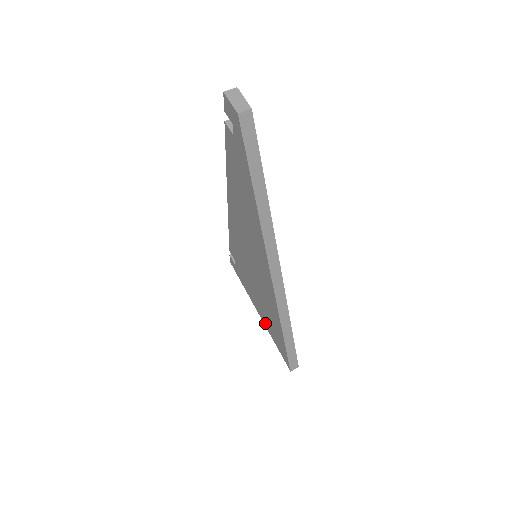
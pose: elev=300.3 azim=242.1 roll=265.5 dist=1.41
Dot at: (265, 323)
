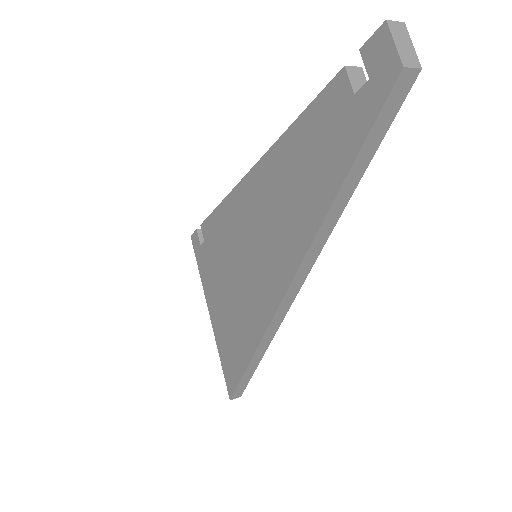
Dot at: (216, 331)
